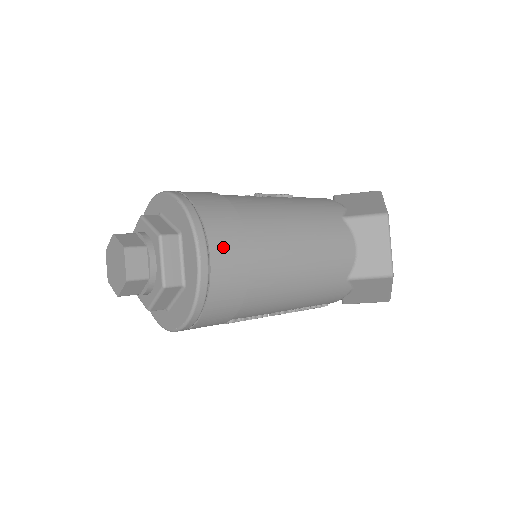
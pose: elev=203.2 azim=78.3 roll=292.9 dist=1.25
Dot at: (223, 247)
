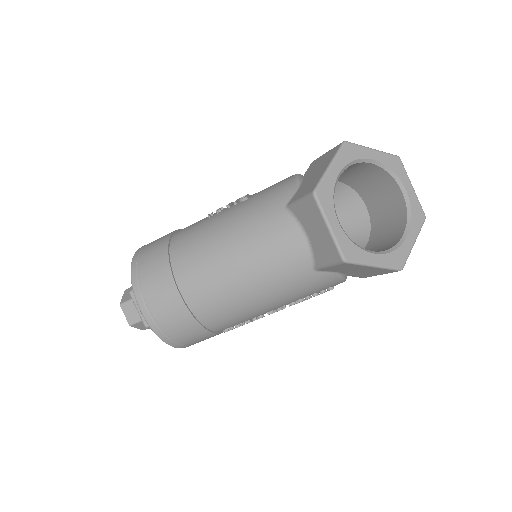
Dot at: (155, 295)
